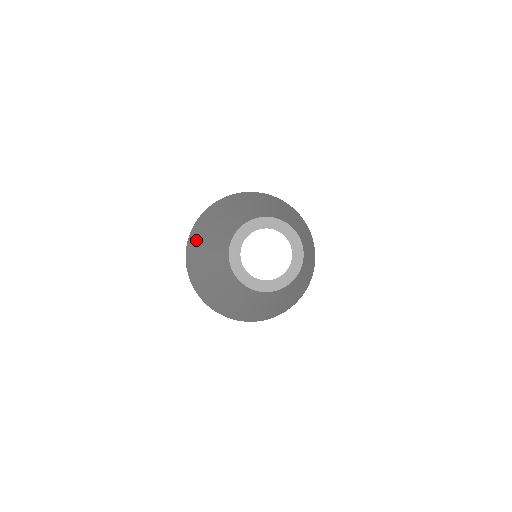
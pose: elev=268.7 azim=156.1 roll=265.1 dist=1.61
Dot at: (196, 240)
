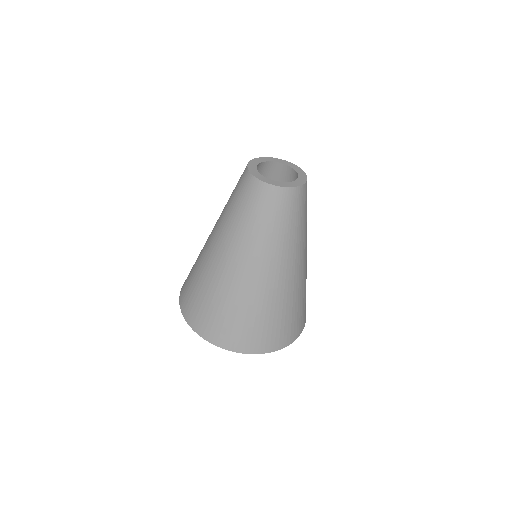
Dot at: occluded
